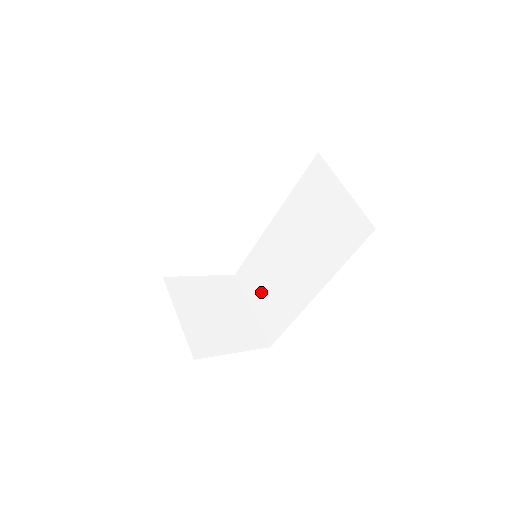
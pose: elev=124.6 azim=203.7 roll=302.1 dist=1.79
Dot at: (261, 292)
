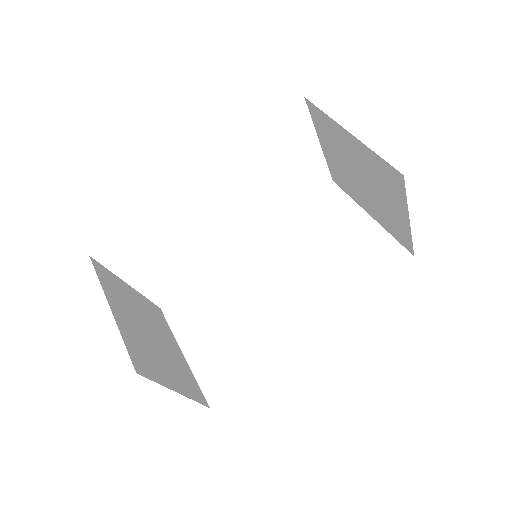
Dot at: (208, 330)
